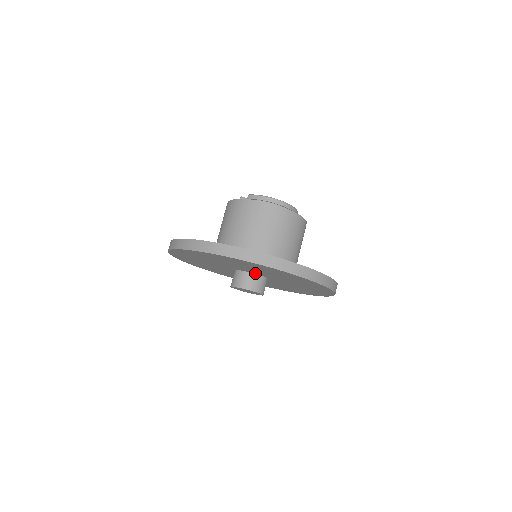
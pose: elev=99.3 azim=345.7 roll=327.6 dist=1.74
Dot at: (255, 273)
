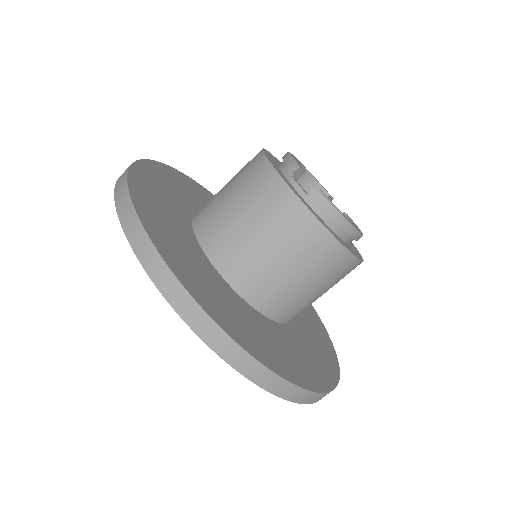
Dot at: occluded
